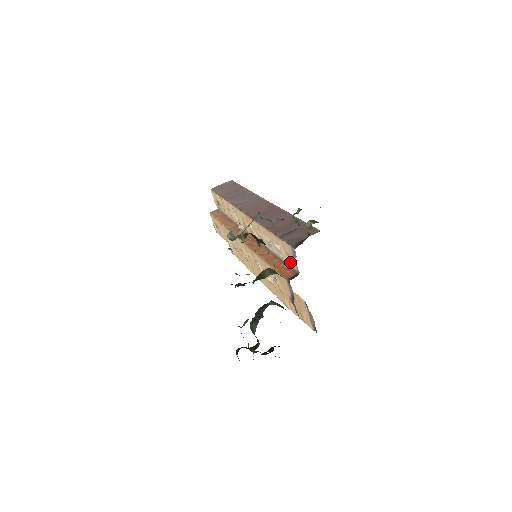
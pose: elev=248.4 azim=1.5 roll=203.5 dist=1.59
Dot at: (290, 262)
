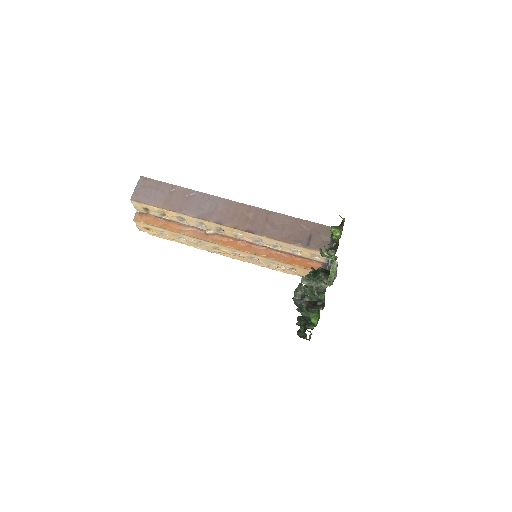
Dot at: (314, 258)
